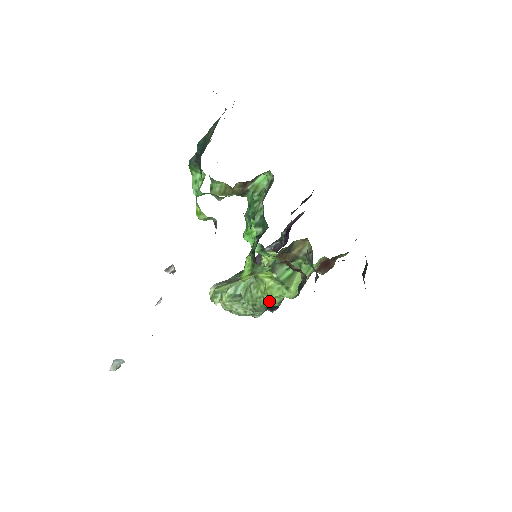
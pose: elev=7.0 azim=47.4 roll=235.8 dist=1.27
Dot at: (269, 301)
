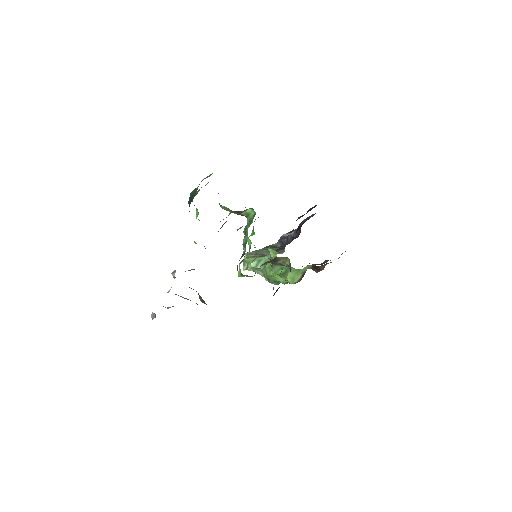
Dot at: (278, 280)
